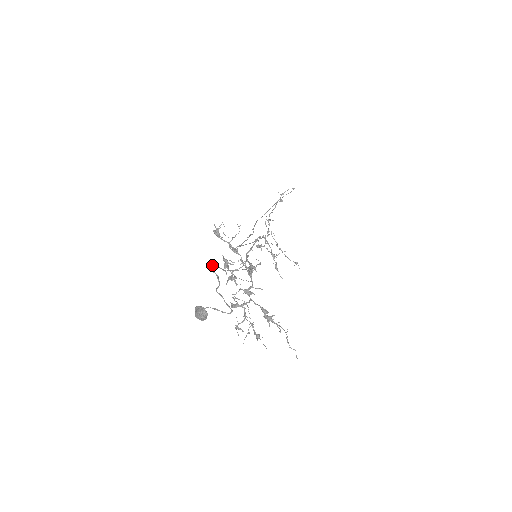
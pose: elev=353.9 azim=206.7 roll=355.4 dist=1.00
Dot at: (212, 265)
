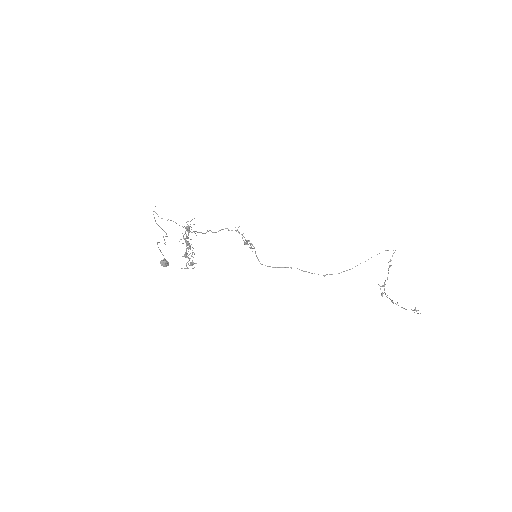
Dot at: (166, 234)
